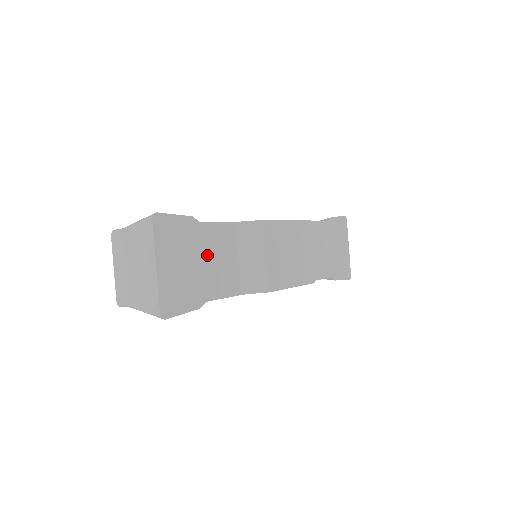
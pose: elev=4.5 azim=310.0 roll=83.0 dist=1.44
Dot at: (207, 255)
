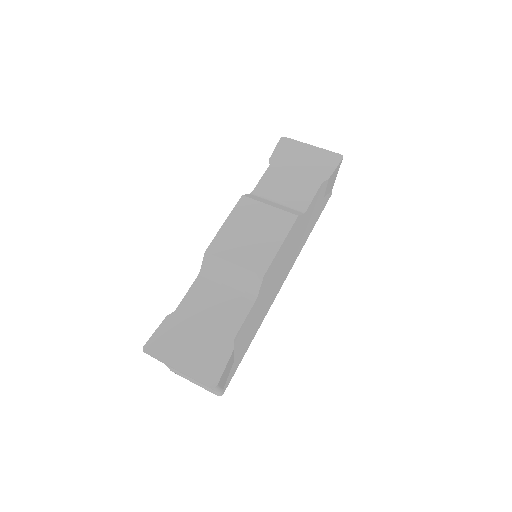
Dot at: (202, 318)
